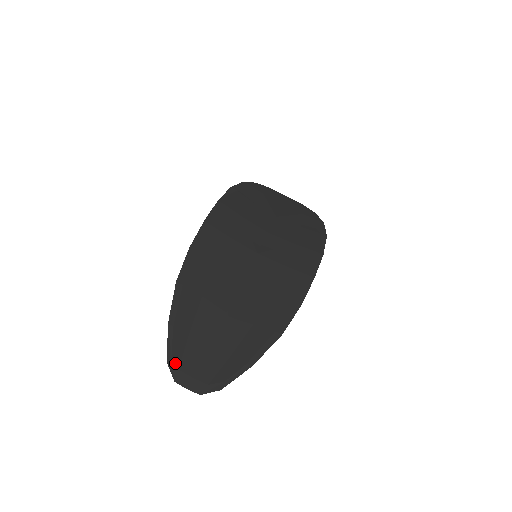
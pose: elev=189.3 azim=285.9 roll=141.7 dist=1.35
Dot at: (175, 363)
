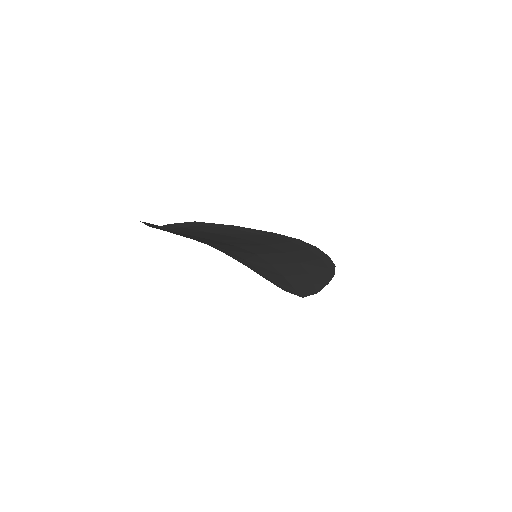
Dot at: (148, 223)
